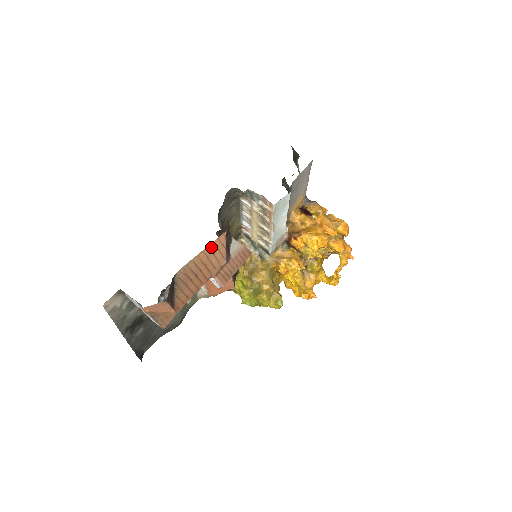
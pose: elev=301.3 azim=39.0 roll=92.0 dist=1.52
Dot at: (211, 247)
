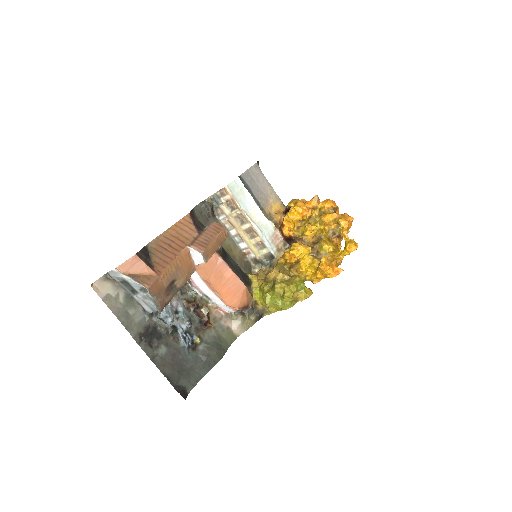
Dot at: (178, 225)
